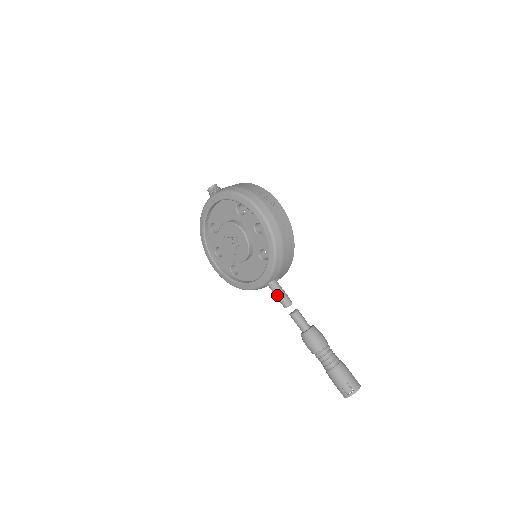
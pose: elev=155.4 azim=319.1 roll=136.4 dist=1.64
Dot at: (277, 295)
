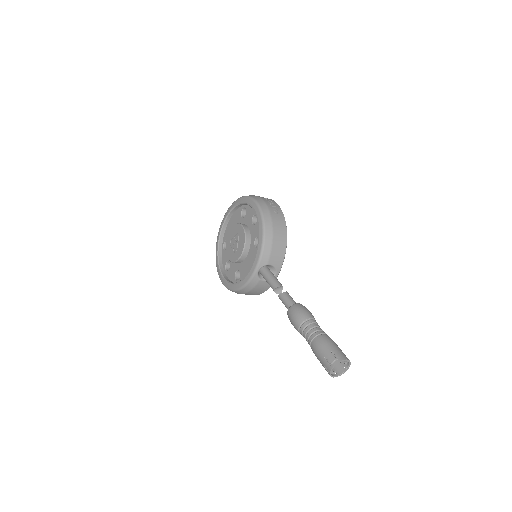
Dot at: (268, 280)
